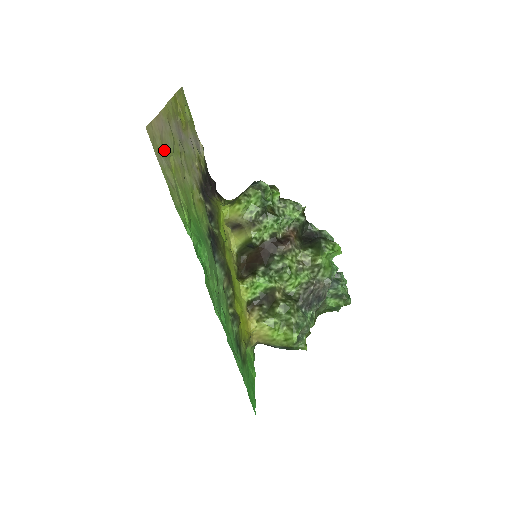
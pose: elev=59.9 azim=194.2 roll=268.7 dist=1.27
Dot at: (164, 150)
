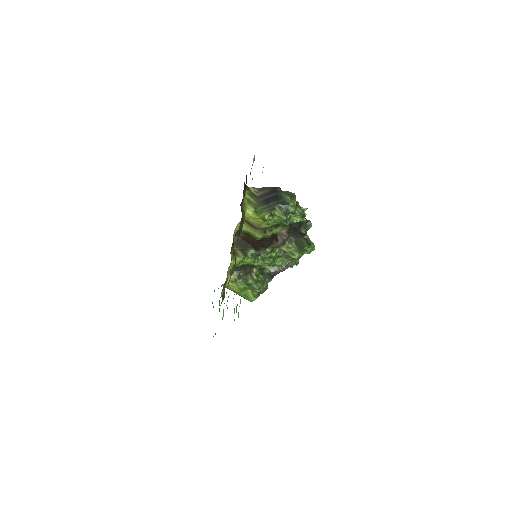
Dot at: occluded
